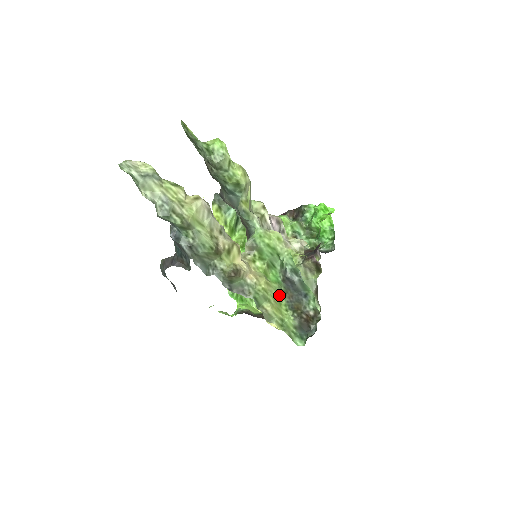
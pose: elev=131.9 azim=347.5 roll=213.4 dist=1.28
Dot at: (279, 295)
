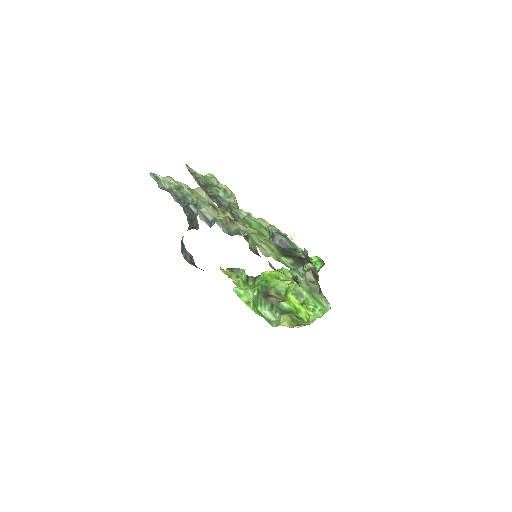
Dot at: (271, 246)
